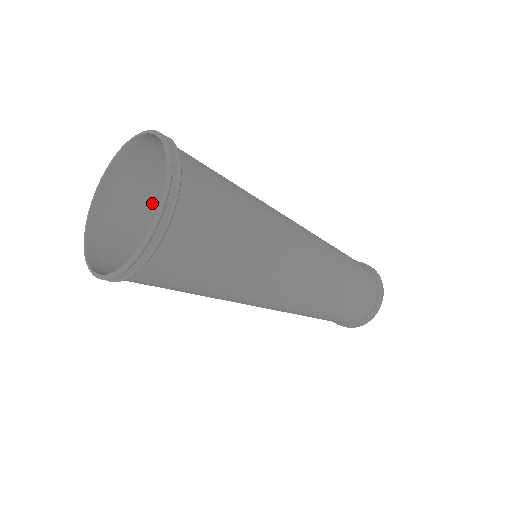
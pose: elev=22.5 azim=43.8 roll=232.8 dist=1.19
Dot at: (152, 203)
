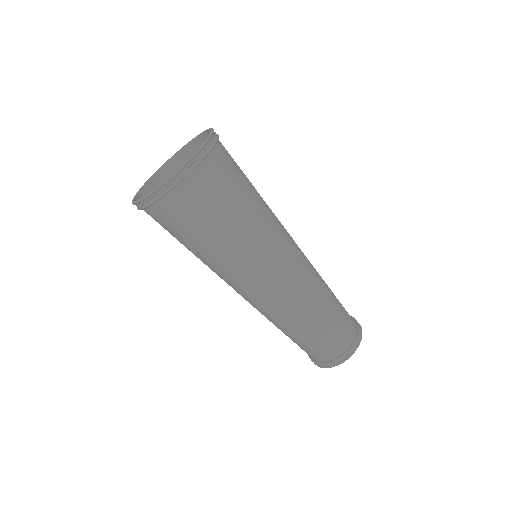
Dot at: occluded
